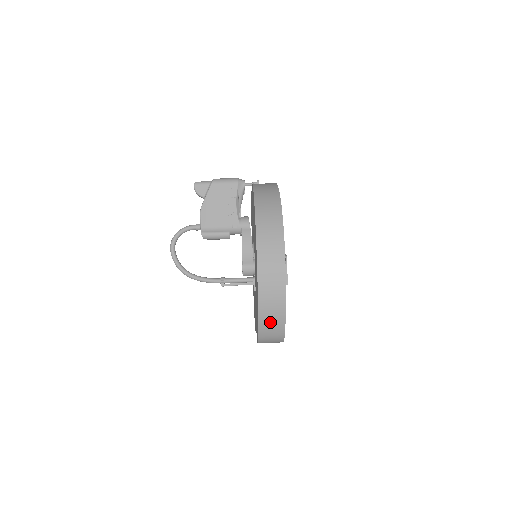
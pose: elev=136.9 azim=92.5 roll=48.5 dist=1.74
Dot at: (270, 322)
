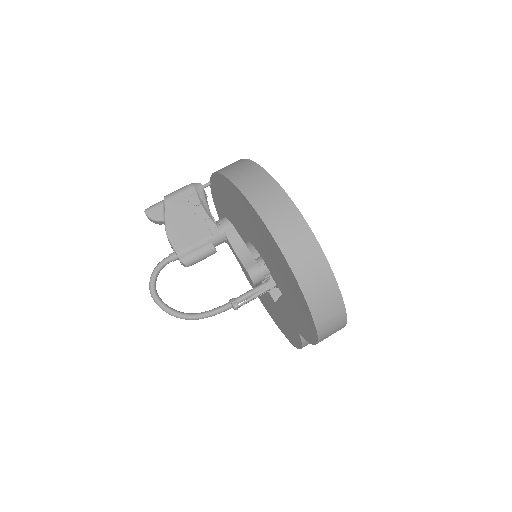
Dot at: (321, 296)
